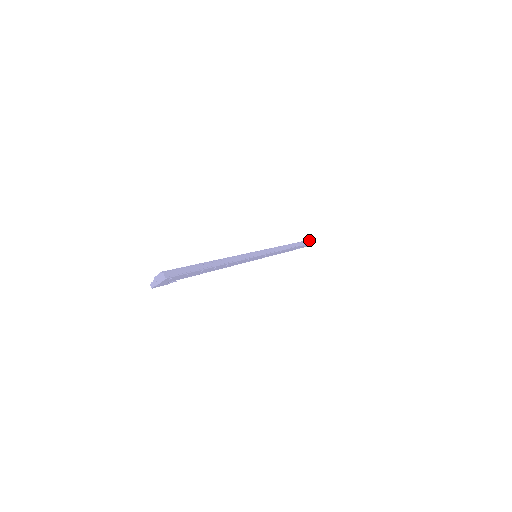
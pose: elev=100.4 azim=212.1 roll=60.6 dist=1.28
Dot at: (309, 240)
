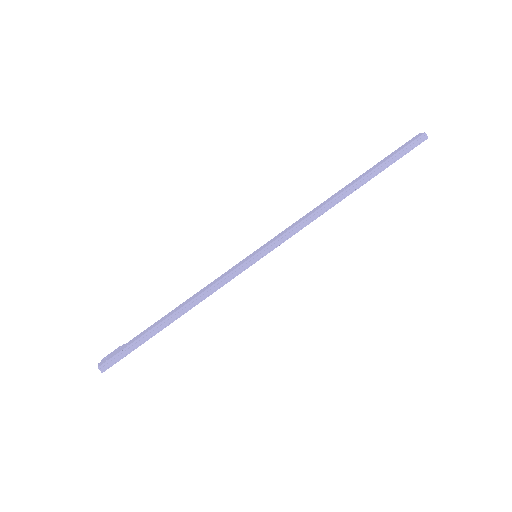
Dot at: (406, 146)
